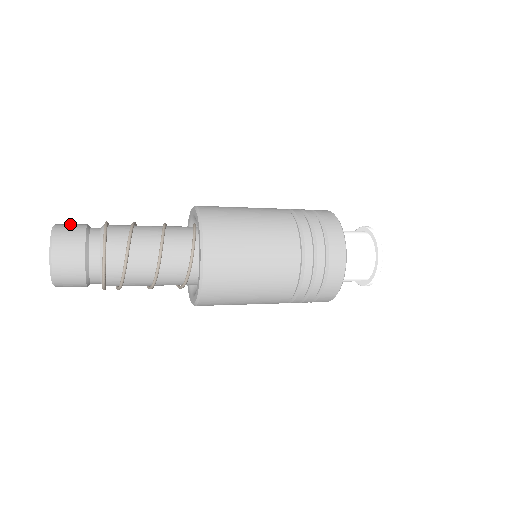
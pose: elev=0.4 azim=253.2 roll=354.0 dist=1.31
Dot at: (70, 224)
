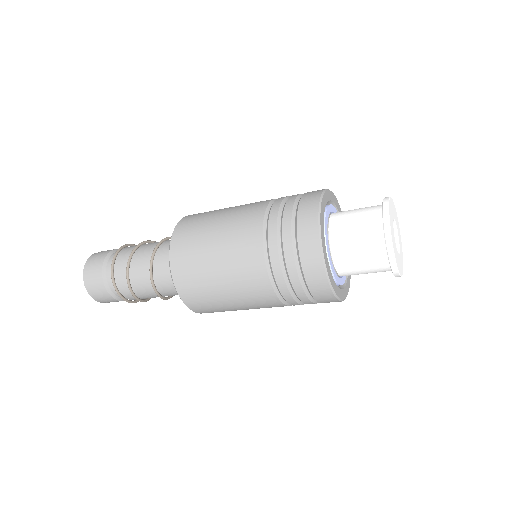
Dot at: (101, 252)
